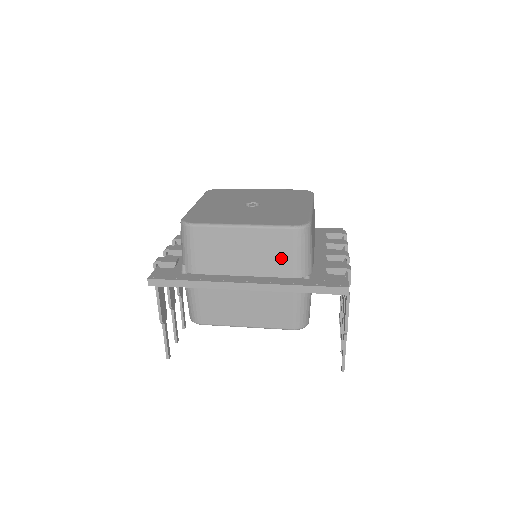
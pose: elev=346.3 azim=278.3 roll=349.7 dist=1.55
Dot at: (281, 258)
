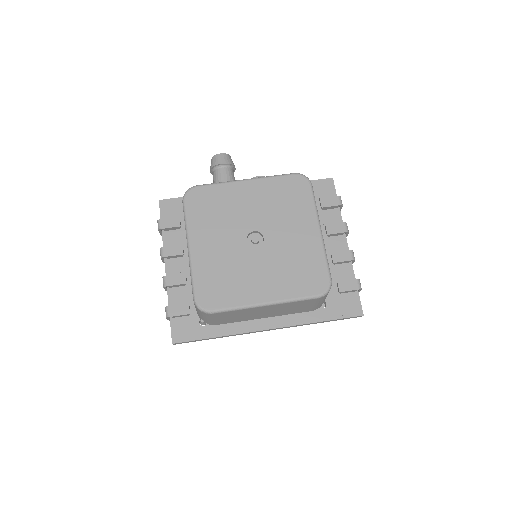
Dot at: (302, 308)
